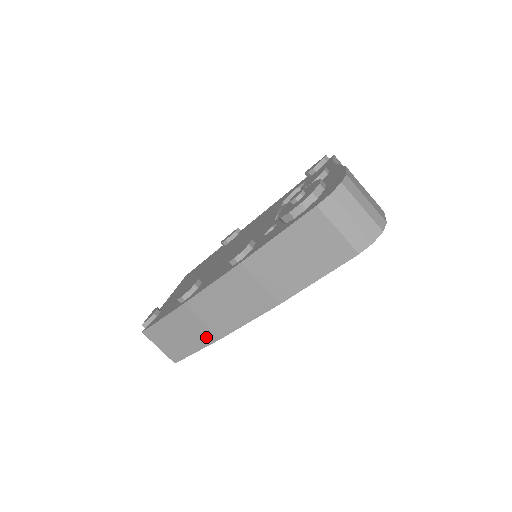
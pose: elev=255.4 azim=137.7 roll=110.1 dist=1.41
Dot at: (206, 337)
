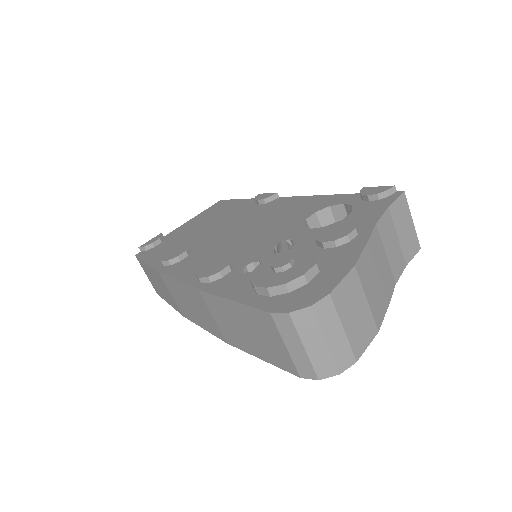
Dot at: (174, 305)
